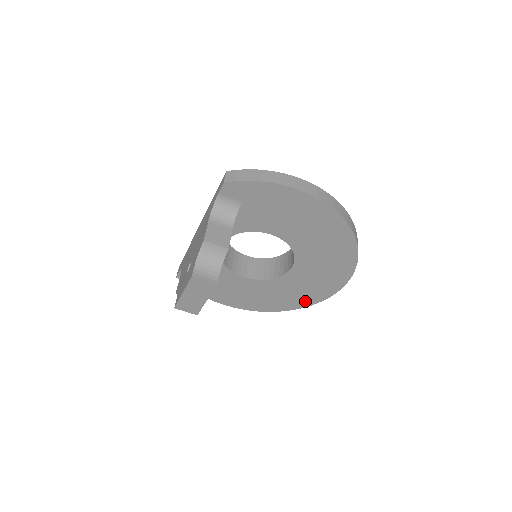
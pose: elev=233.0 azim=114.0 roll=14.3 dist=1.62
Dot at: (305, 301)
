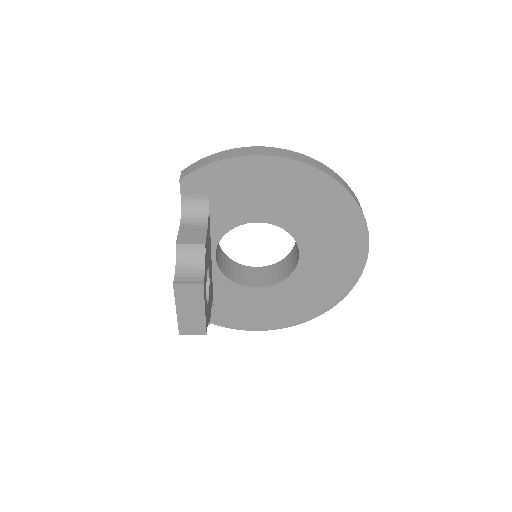
Dot at: (336, 293)
